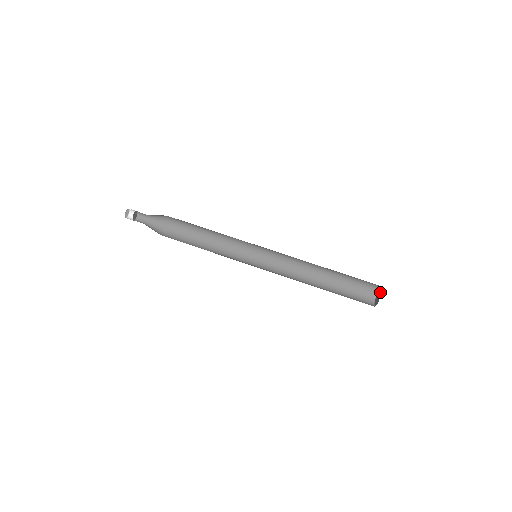
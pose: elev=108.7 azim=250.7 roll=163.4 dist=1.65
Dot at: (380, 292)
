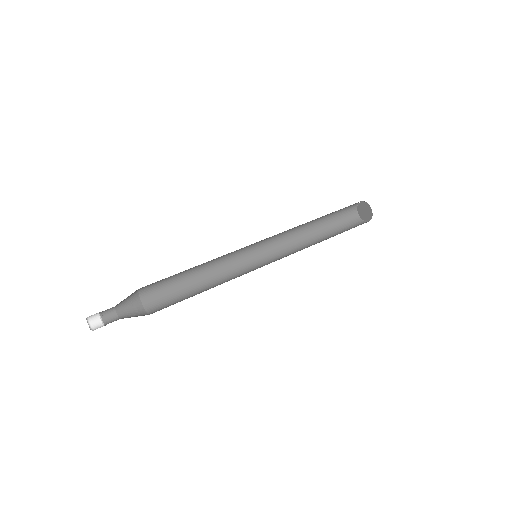
Dot at: (363, 205)
